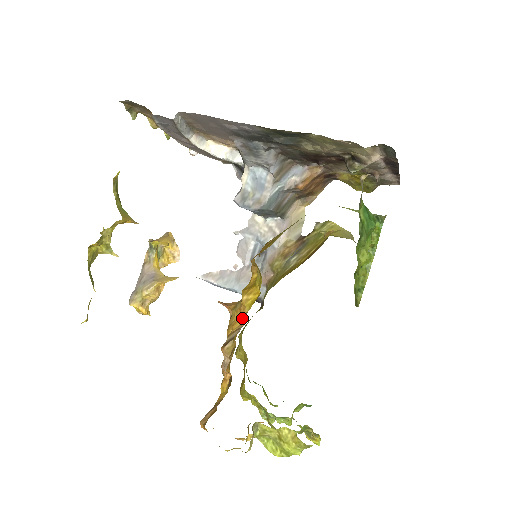
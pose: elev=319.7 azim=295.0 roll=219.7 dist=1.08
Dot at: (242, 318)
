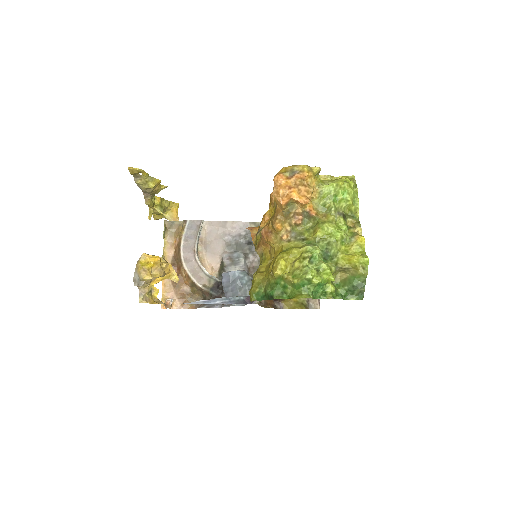
Dot at: occluded
